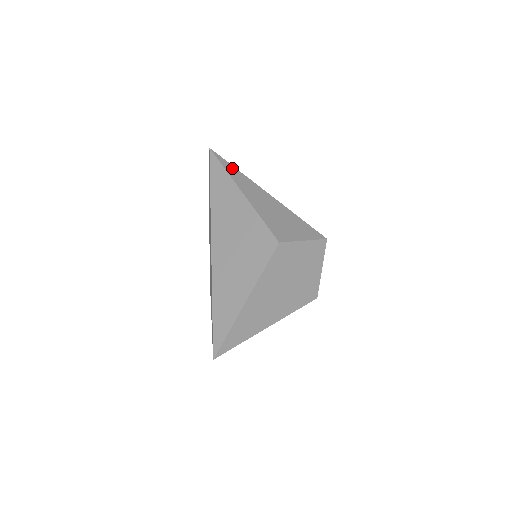
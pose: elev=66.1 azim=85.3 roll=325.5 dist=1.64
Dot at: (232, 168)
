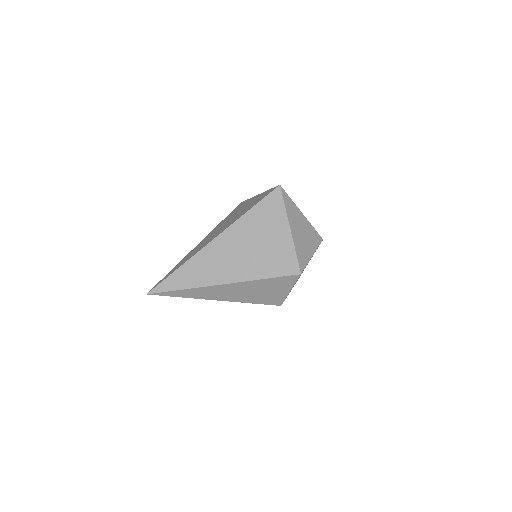
Dot at: (181, 293)
